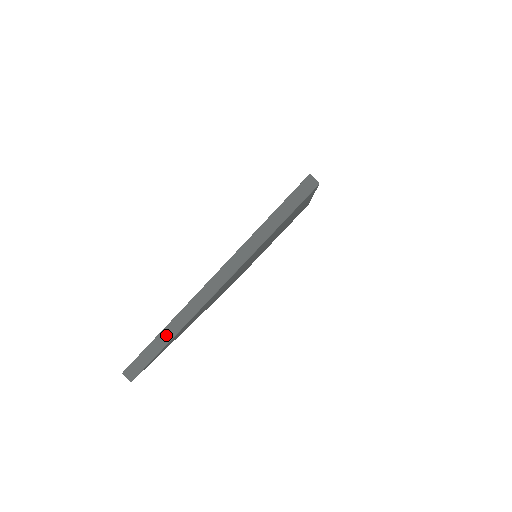
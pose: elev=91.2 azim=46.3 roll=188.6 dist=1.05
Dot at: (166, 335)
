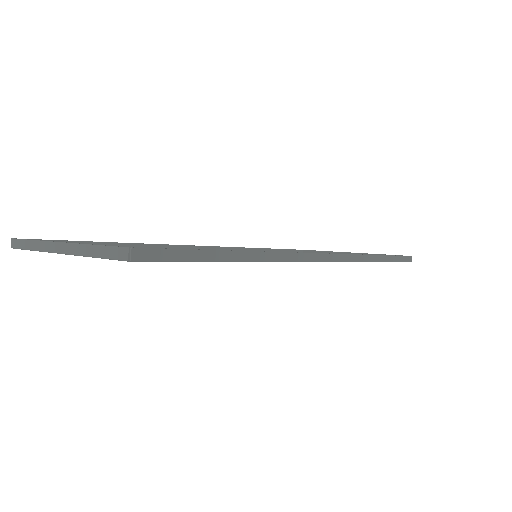
Dot at: (31, 245)
